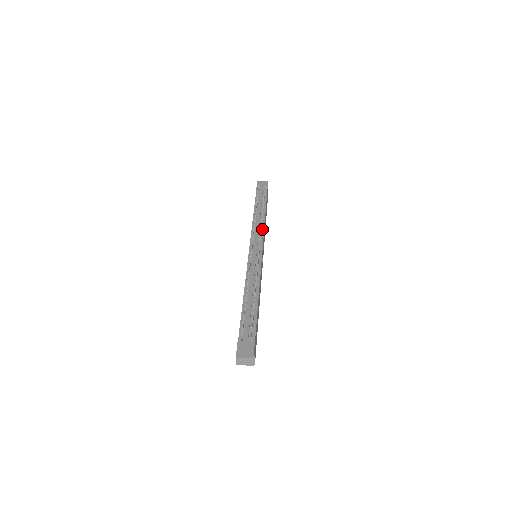
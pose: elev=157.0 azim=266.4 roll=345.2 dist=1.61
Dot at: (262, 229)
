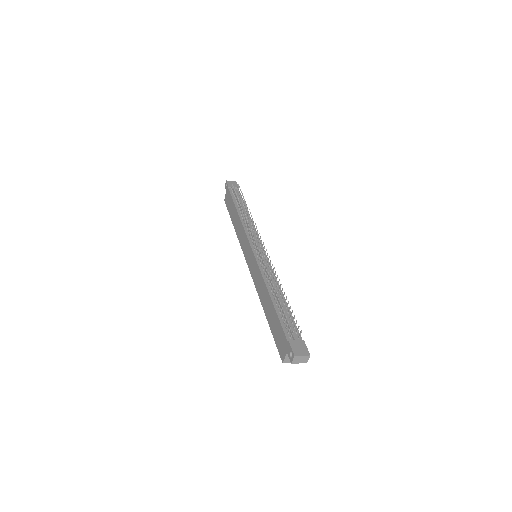
Dot at: (254, 229)
